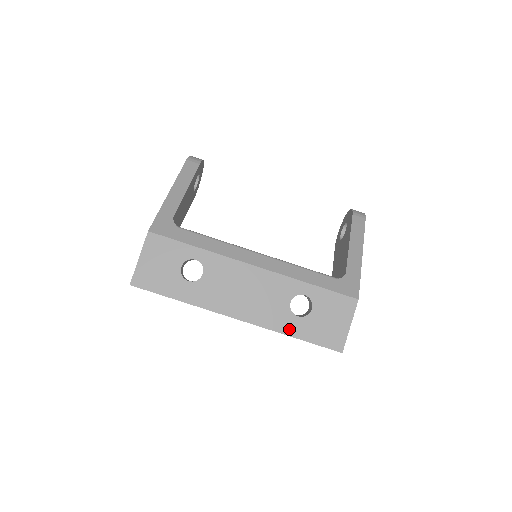
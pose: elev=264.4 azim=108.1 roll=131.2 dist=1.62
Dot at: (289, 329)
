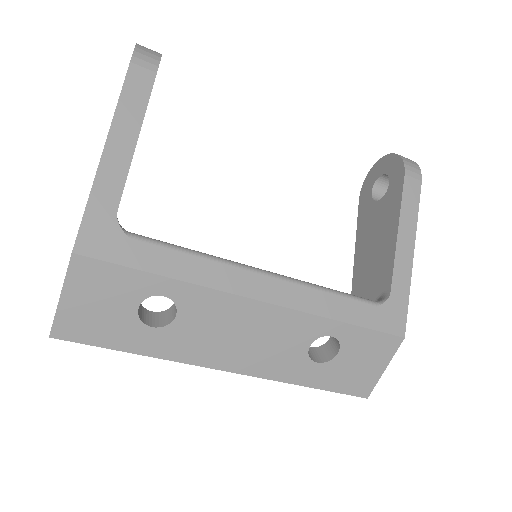
Dot at: (302, 378)
